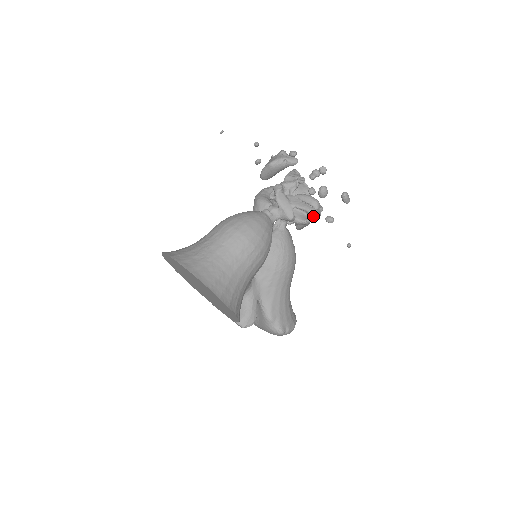
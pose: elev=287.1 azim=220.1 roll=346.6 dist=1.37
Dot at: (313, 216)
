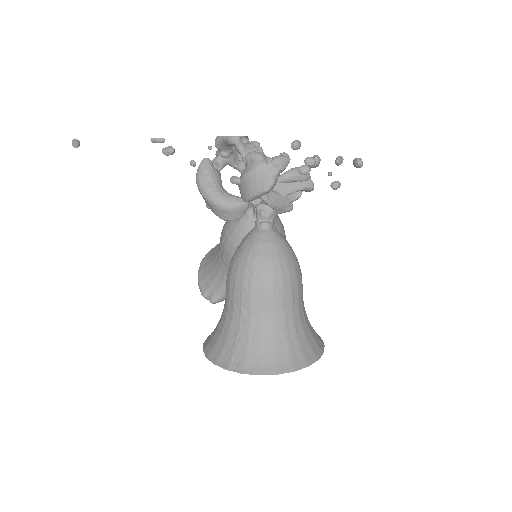
Dot at: (312, 190)
